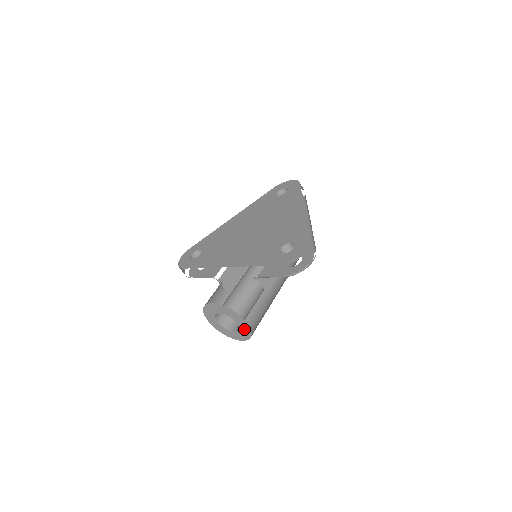
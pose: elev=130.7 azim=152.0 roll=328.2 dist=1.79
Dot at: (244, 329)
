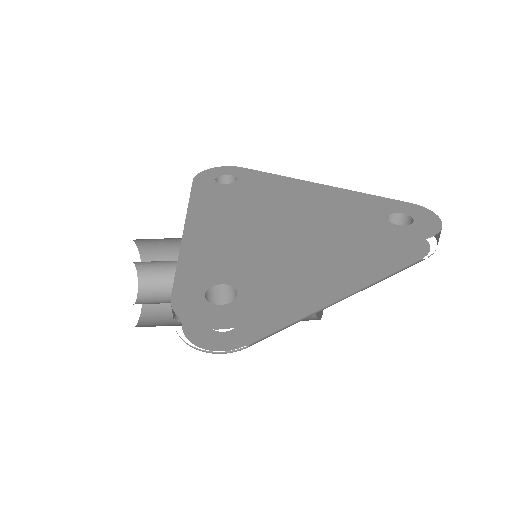
Dot at: occluded
